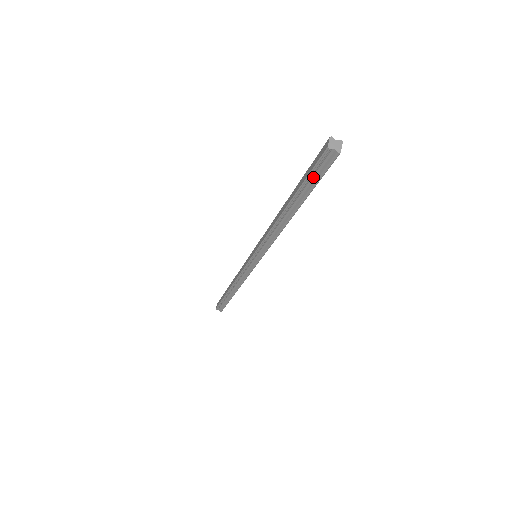
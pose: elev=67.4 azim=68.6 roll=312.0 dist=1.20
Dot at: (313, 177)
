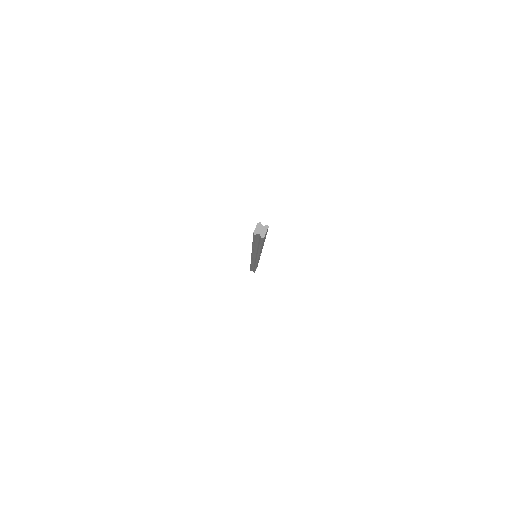
Dot at: (257, 240)
